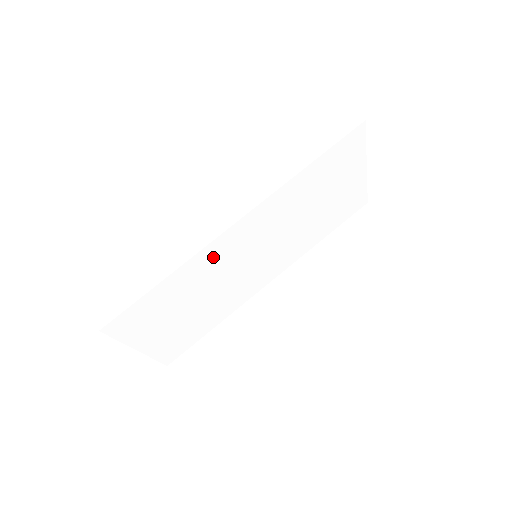
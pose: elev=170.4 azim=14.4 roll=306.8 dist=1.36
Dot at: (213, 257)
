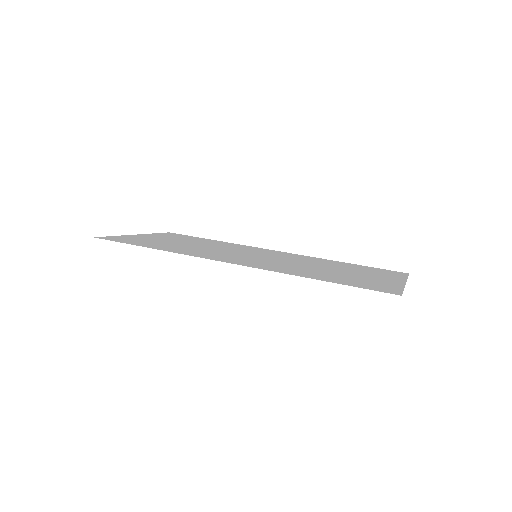
Dot at: (204, 254)
